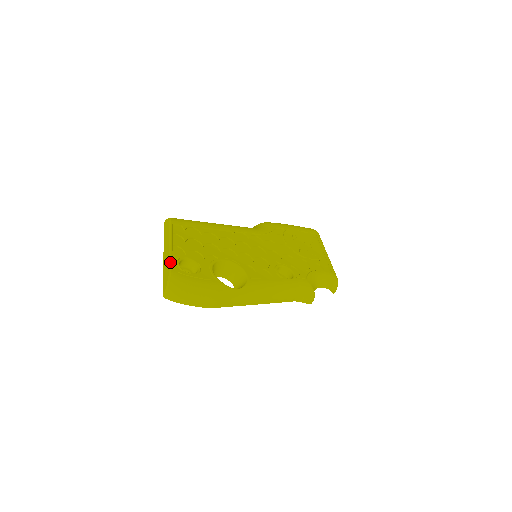
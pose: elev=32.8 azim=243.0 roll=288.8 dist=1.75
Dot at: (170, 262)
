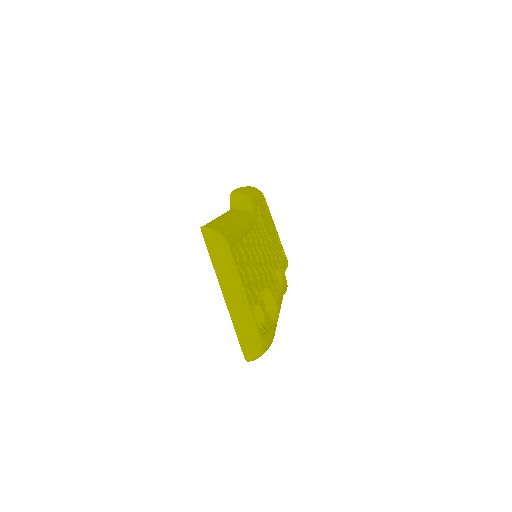
Dot at: (254, 320)
